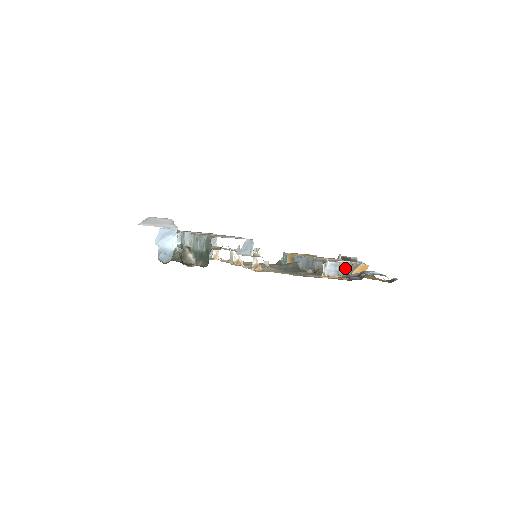
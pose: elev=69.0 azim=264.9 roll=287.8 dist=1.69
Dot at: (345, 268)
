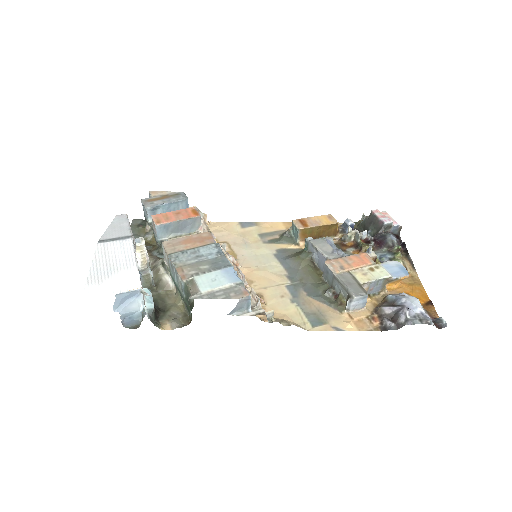
Dot at: (376, 285)
